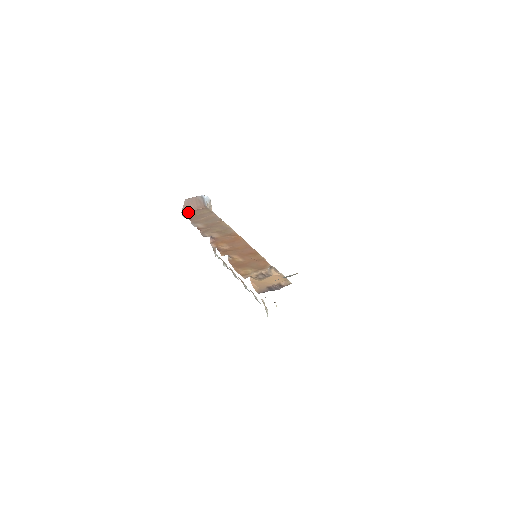
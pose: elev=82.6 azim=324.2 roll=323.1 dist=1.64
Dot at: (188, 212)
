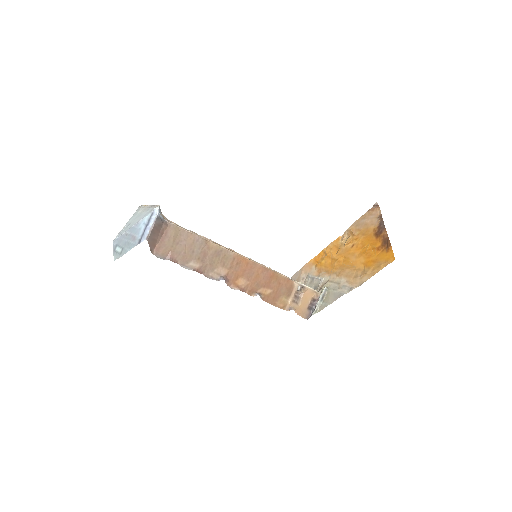
Dot at: (158, 248)
